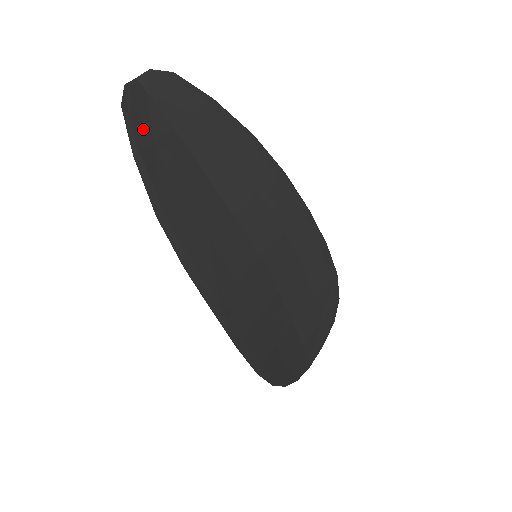
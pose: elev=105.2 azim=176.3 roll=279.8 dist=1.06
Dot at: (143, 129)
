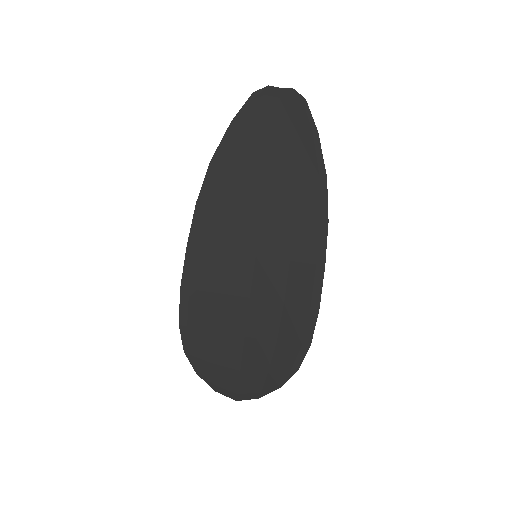
Dot at: (254, 114)
